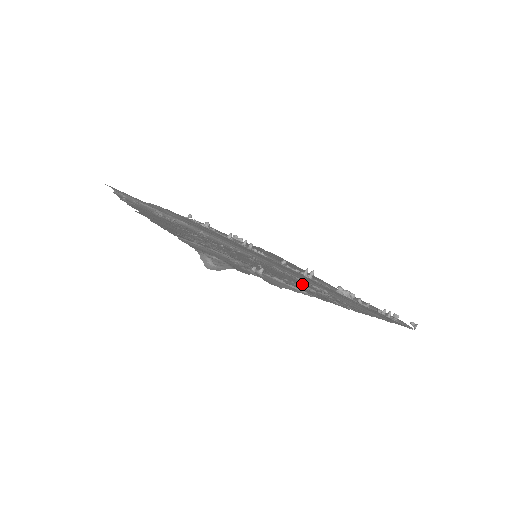
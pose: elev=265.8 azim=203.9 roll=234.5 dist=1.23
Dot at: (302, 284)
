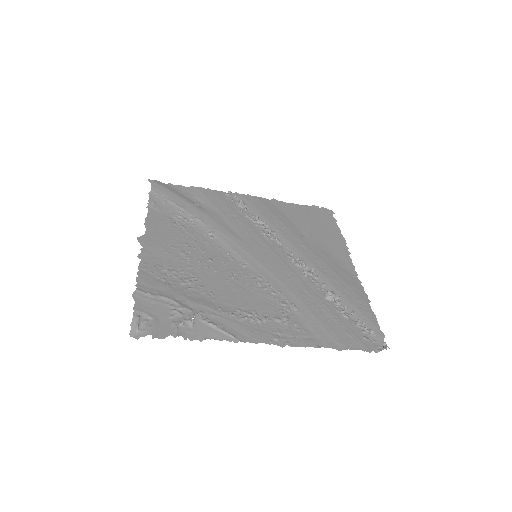
Dot at: (263, 307)
